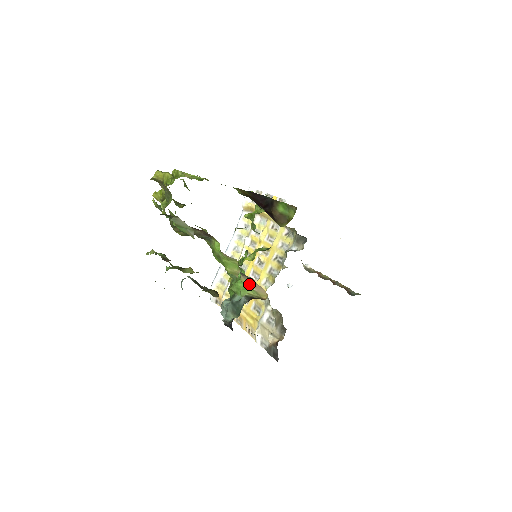
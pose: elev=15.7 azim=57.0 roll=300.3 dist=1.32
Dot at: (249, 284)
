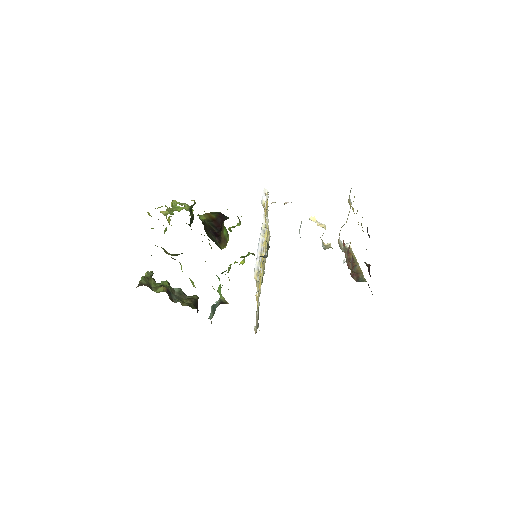
Dot at: occluded
